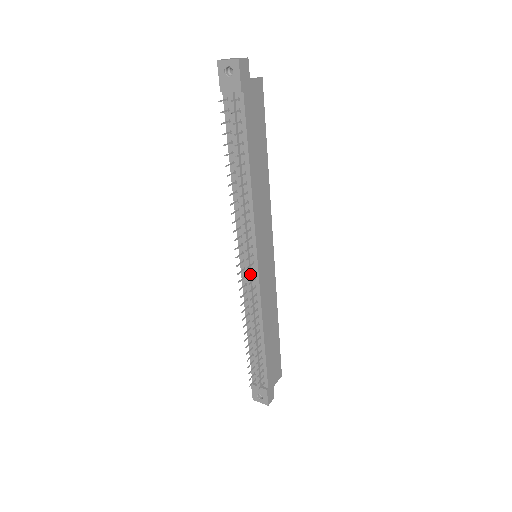
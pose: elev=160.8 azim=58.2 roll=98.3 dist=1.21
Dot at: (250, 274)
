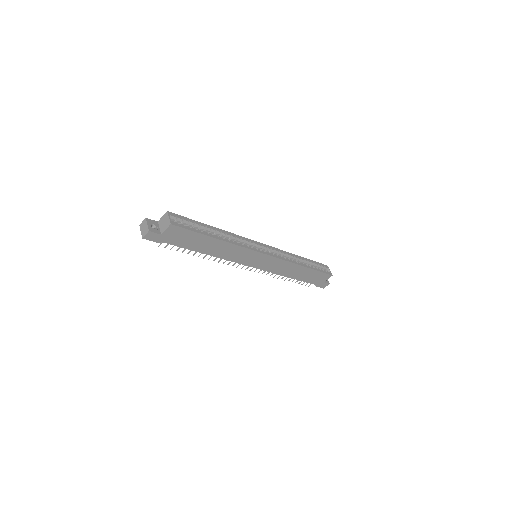
Dot at: (251, 269)
